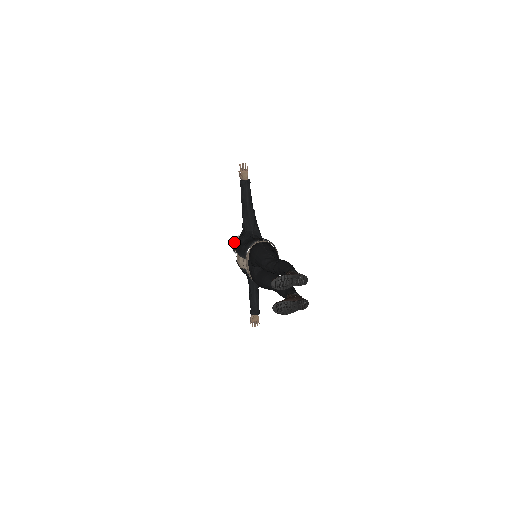
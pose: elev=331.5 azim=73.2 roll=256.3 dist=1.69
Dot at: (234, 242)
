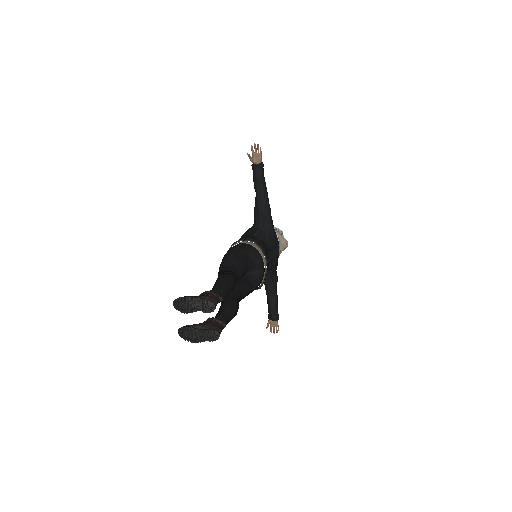
Dot at: occluded
